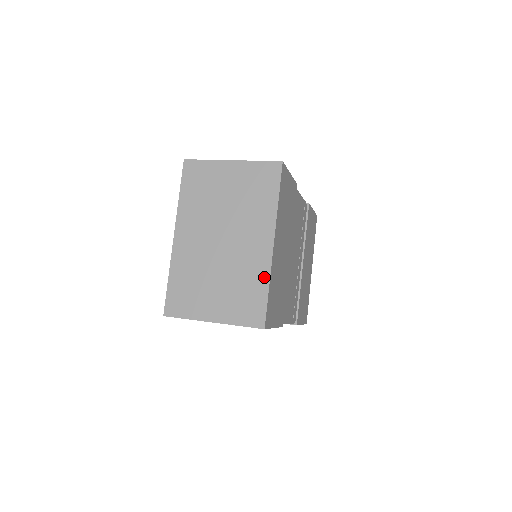
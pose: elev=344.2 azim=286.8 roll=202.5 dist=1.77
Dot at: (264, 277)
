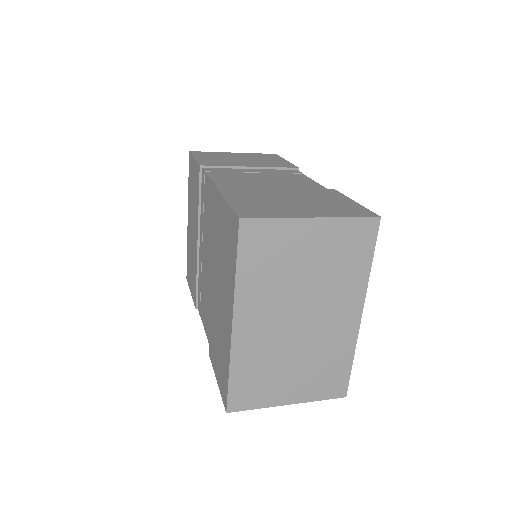
Dot at: (349, 350)
